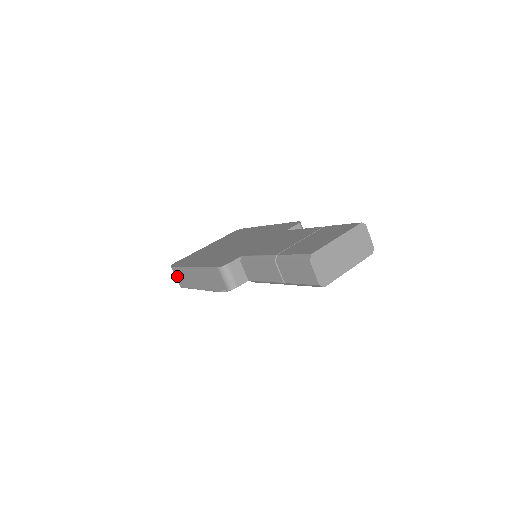
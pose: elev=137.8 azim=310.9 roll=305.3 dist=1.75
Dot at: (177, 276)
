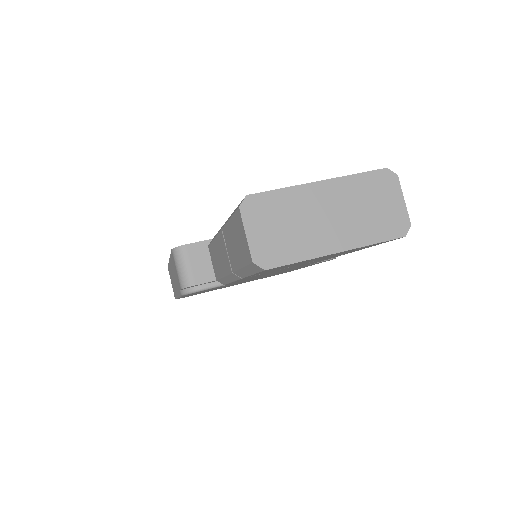
Dot at: occluded
